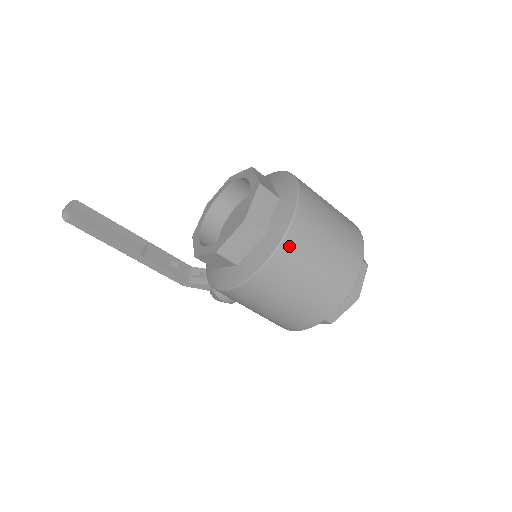
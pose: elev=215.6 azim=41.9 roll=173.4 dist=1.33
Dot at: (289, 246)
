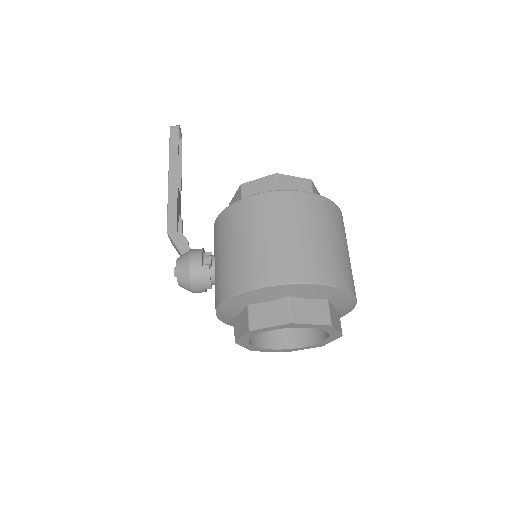
Dot at: (331, 207)
